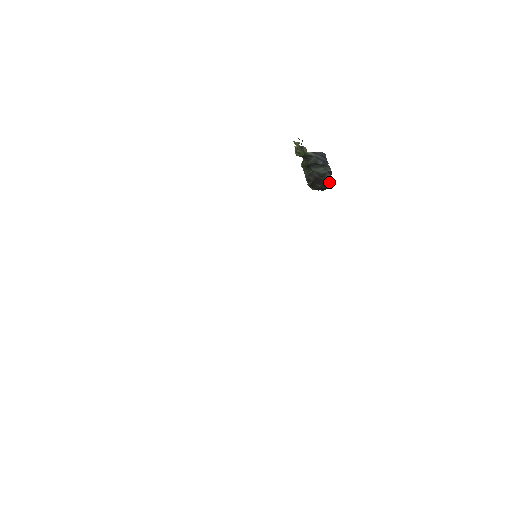
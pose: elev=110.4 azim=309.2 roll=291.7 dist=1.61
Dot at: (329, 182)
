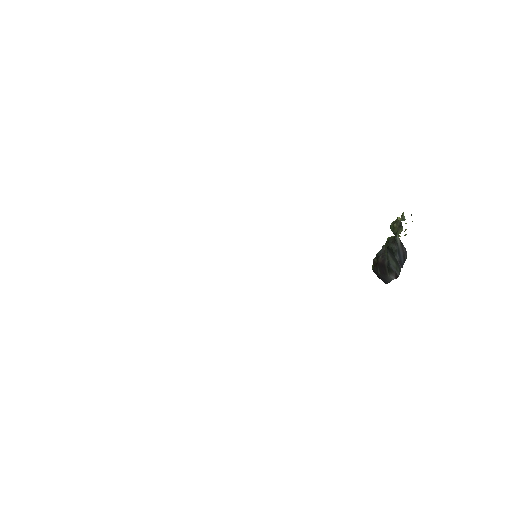
Dot at: (390, 281)
